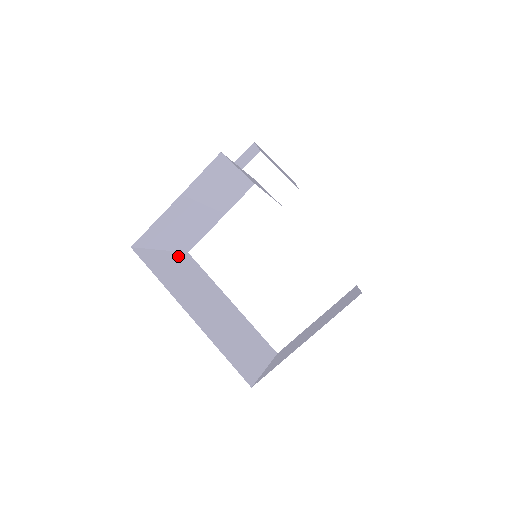
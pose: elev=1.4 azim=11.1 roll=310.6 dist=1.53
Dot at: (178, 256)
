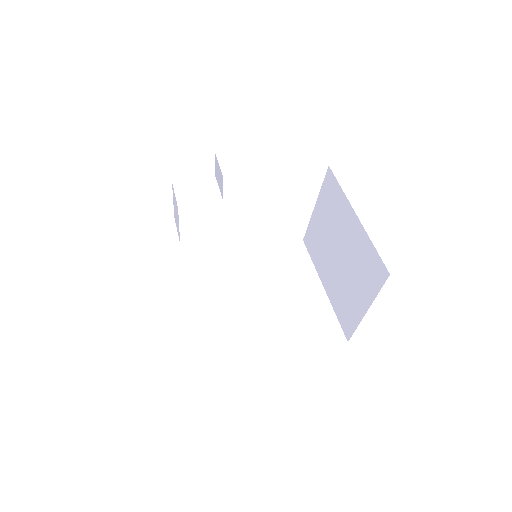
Dot at: (189, 287)
